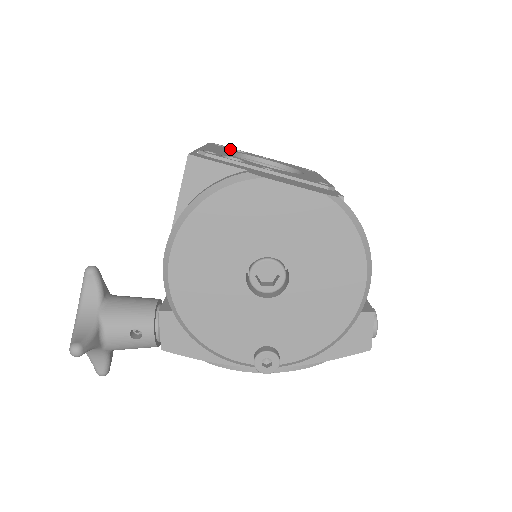
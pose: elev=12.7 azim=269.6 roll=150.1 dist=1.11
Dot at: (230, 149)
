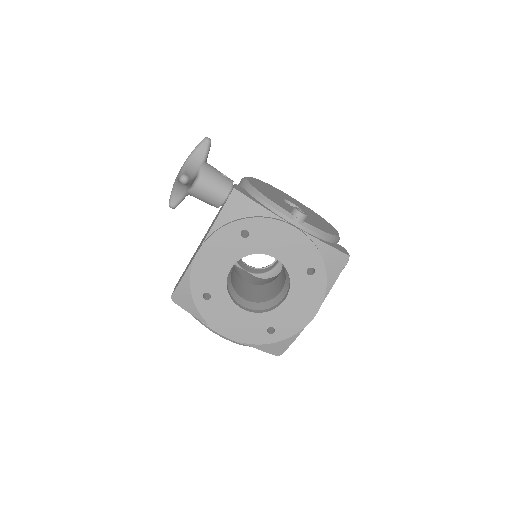
Dot at: occluded
